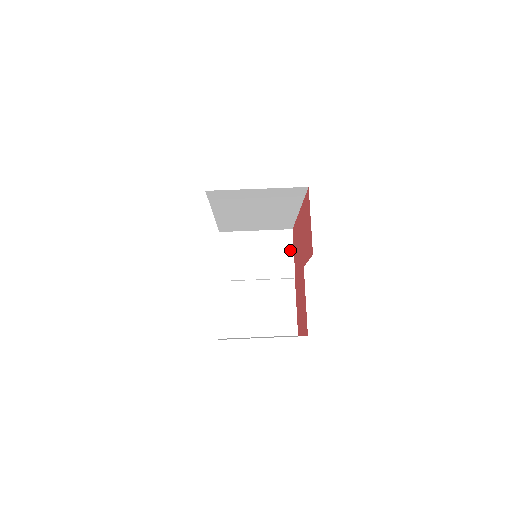
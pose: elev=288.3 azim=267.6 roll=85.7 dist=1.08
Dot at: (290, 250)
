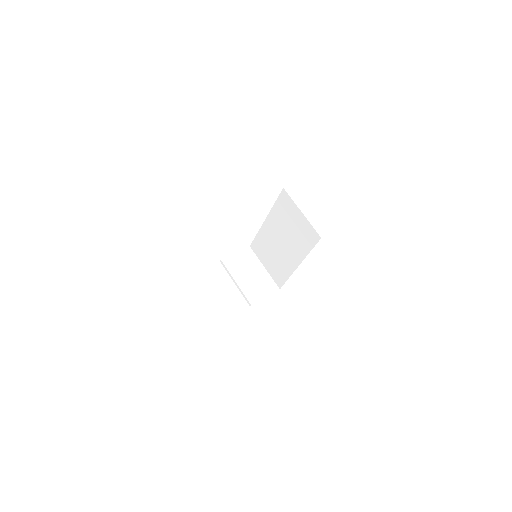
Dot at: (266, 294)
